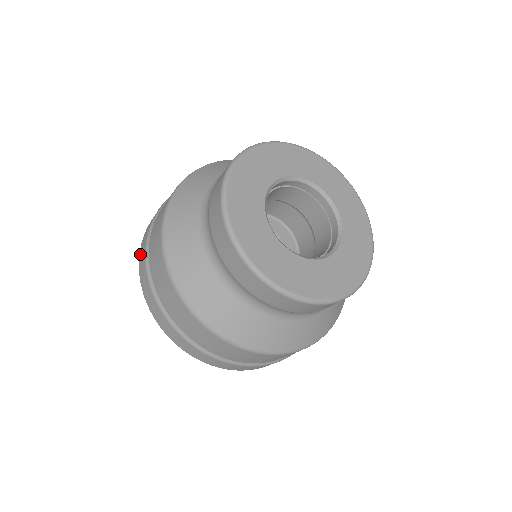
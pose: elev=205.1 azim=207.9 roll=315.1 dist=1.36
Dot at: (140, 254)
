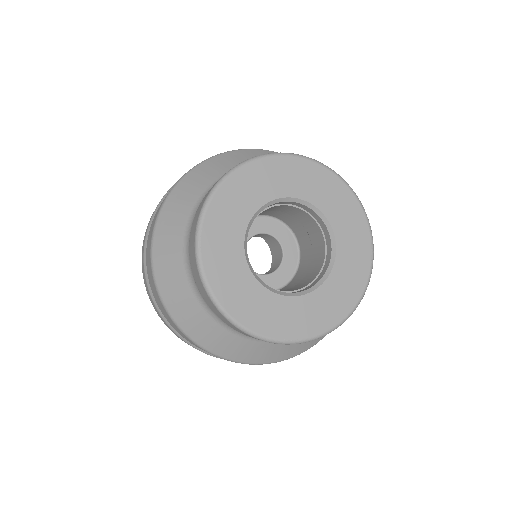
Dot at: occluded
